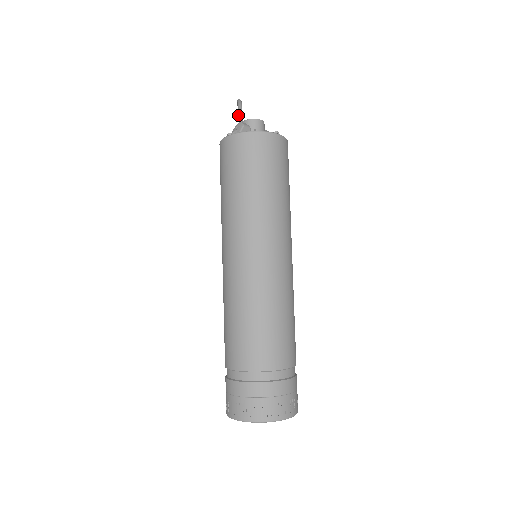
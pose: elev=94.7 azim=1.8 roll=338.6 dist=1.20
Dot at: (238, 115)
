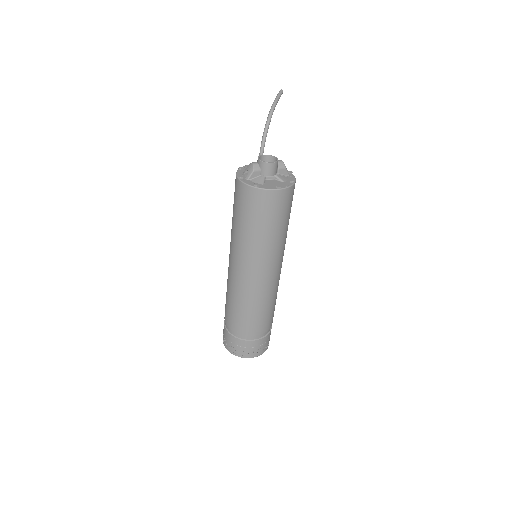
Dot at: (262, 137)
